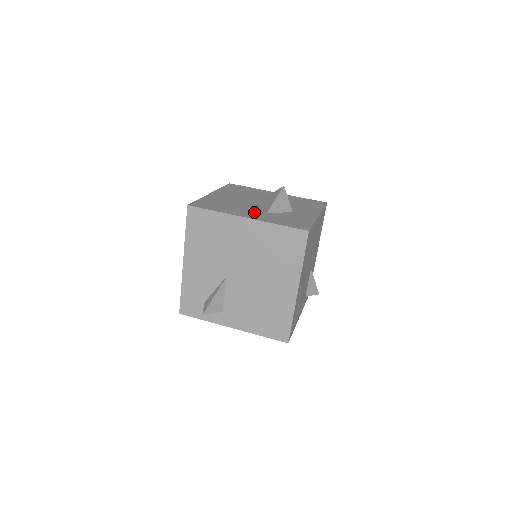
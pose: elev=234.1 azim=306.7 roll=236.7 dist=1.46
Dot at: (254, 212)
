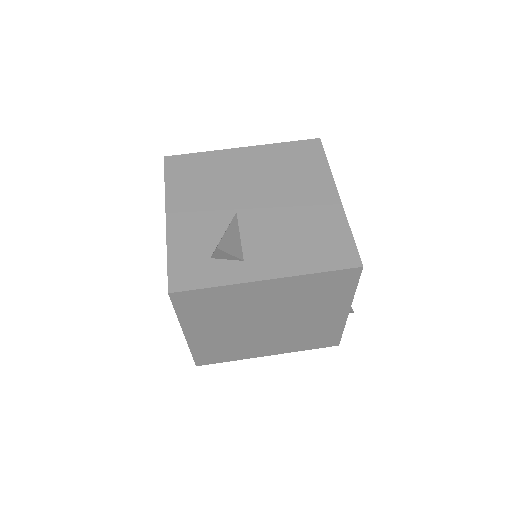
Dot at: occluded
